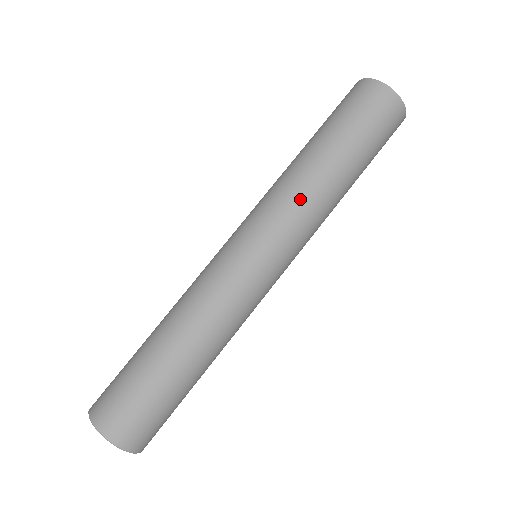
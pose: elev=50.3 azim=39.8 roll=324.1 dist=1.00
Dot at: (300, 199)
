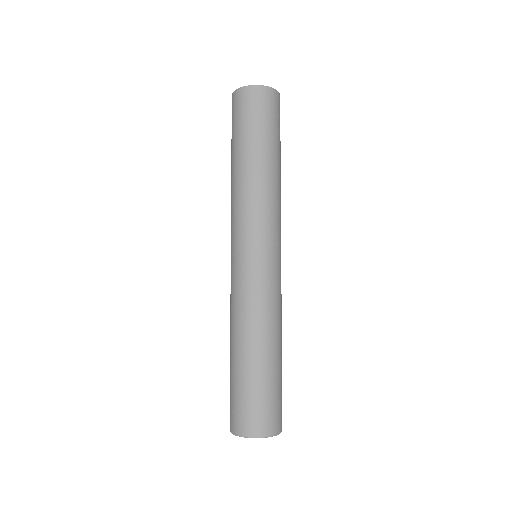
Dot at: (242, 201)
